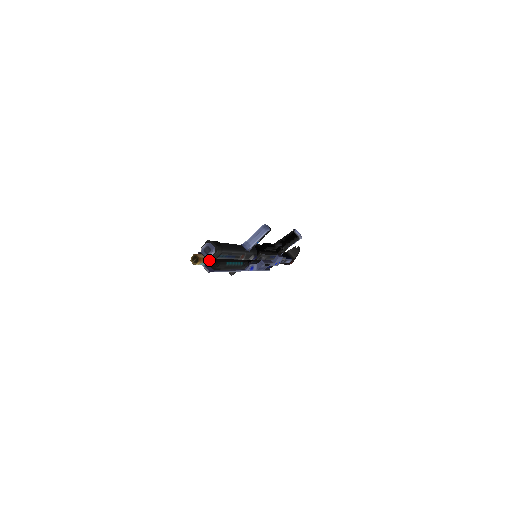
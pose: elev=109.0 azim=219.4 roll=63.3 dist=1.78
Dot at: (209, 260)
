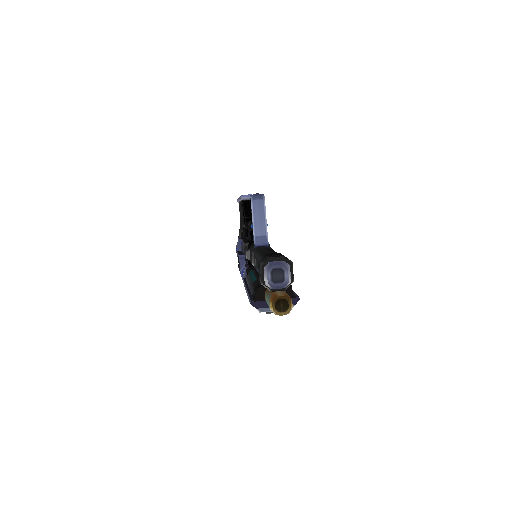
Dot at: occluded
